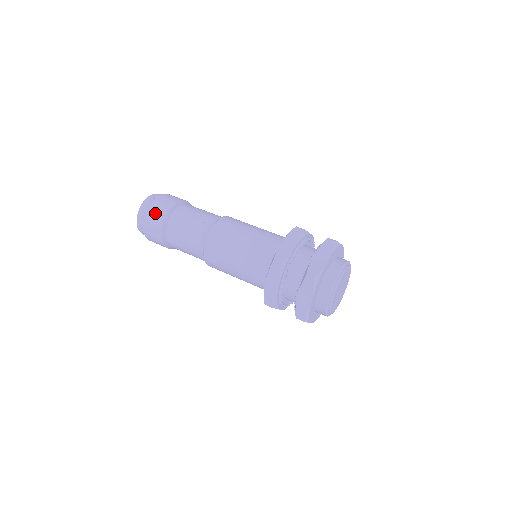
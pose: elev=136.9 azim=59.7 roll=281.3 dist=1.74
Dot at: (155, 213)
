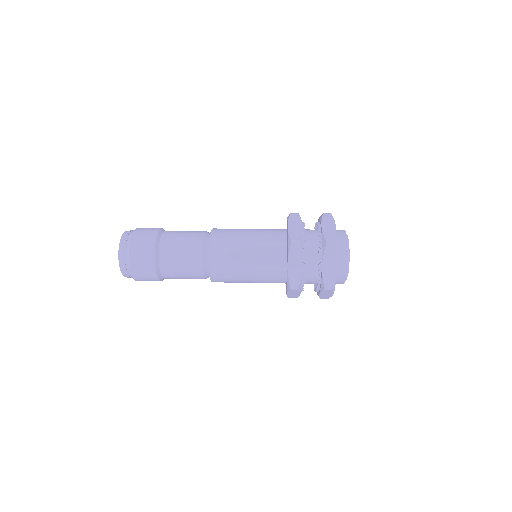
Dot at: (148, 228)
